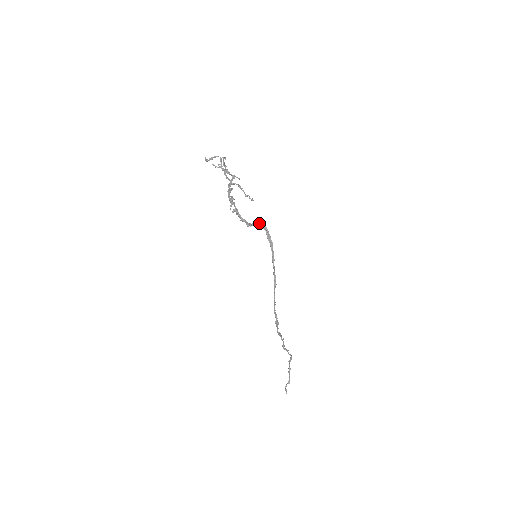
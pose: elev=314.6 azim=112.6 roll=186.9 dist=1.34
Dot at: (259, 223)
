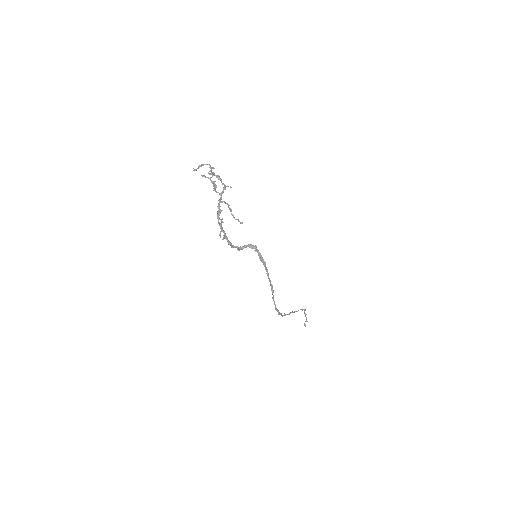
Dot at: (250, 246)
